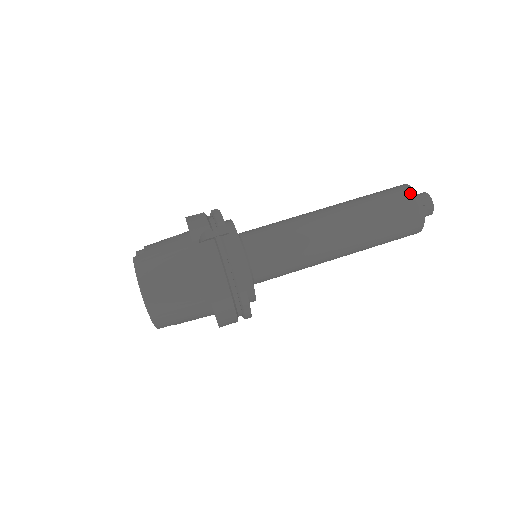
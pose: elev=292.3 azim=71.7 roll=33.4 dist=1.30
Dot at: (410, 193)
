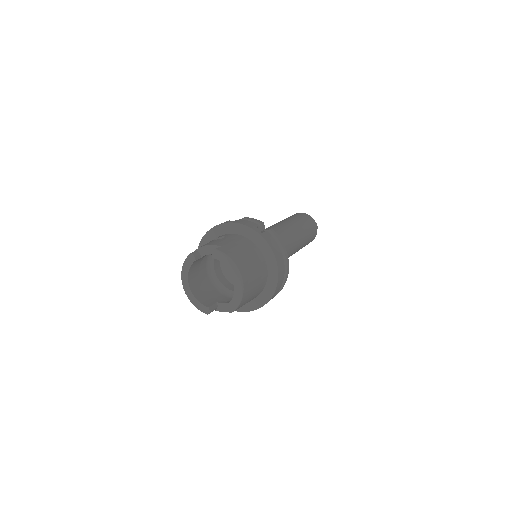
Dot at: (308, 216)
